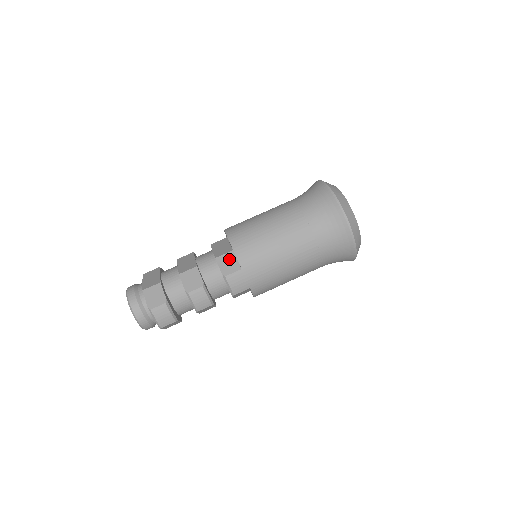
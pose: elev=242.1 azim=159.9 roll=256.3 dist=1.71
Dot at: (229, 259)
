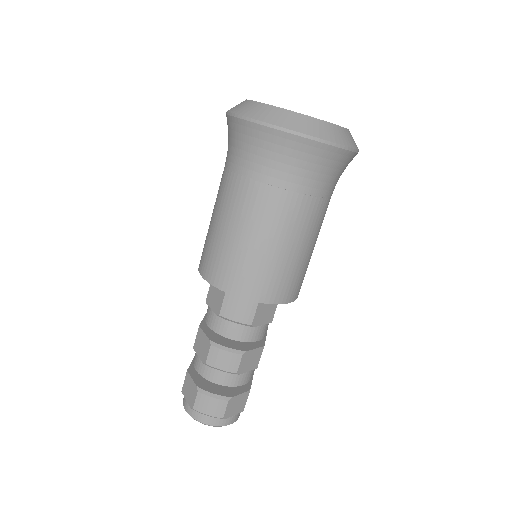
Dot at: (213, 292)
